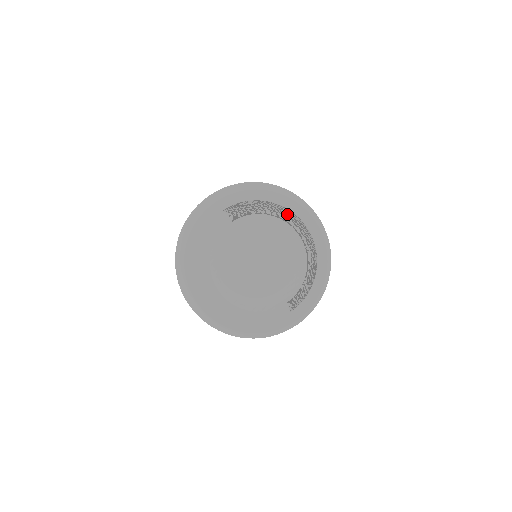
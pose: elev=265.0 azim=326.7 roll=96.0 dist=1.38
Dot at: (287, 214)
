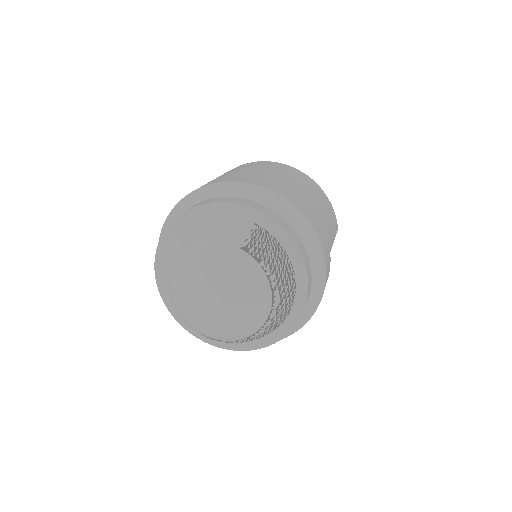
Dot at: (285, 294)
